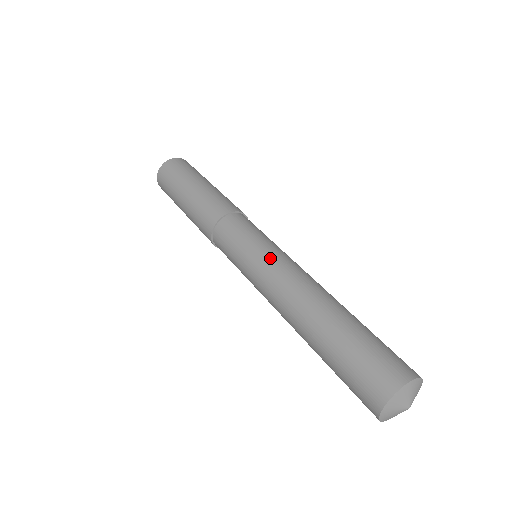
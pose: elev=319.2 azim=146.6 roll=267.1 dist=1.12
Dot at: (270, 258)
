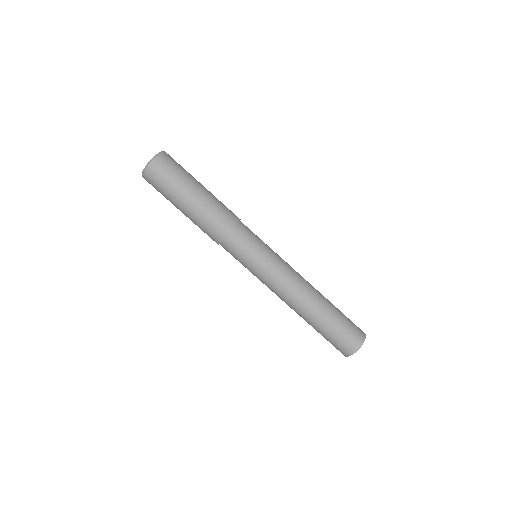
Dot at: (279, 265)
